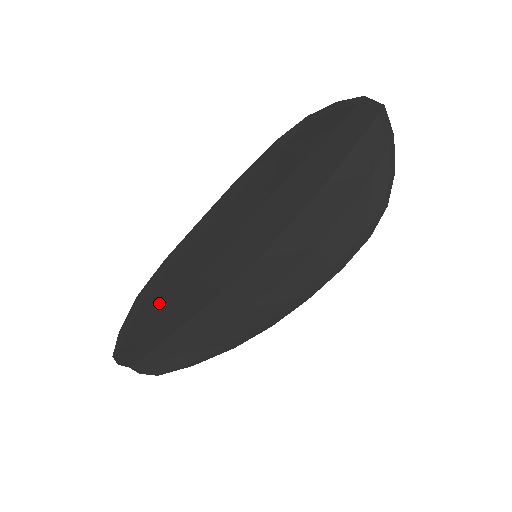
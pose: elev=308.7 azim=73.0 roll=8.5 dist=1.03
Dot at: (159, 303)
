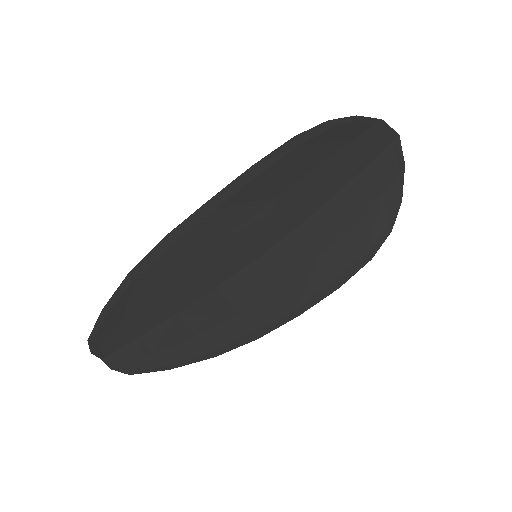
Dot at: (150, 285)
